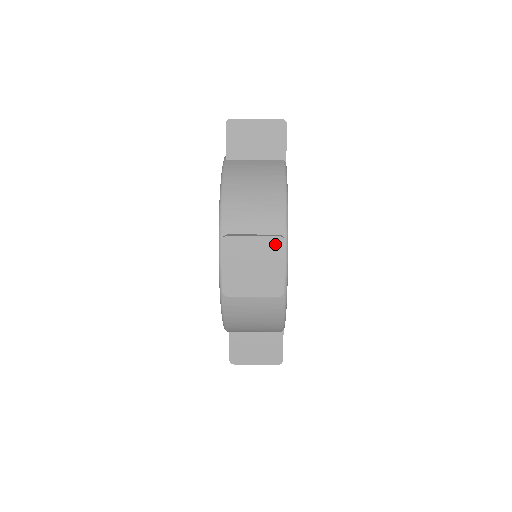
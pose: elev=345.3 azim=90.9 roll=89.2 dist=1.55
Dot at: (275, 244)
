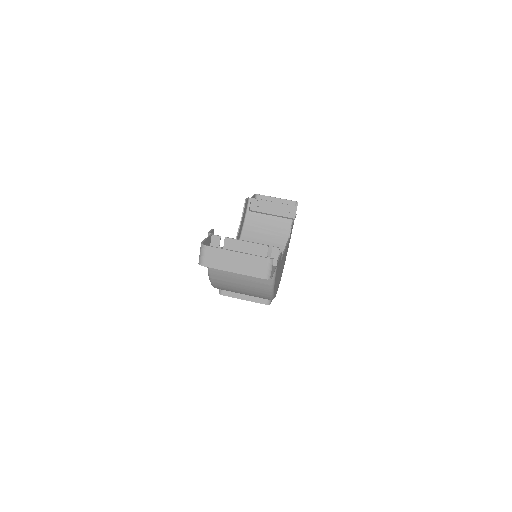
Dot at: occluded
